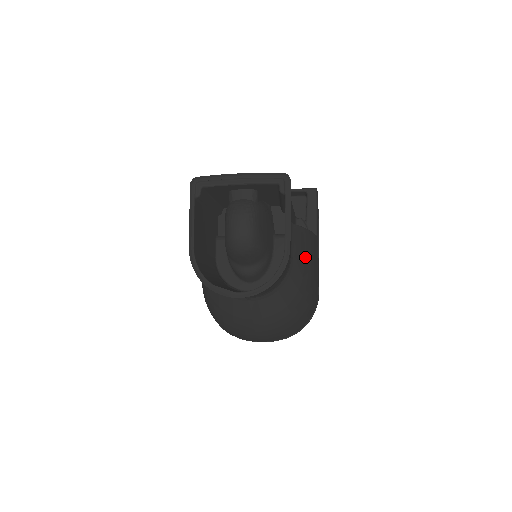
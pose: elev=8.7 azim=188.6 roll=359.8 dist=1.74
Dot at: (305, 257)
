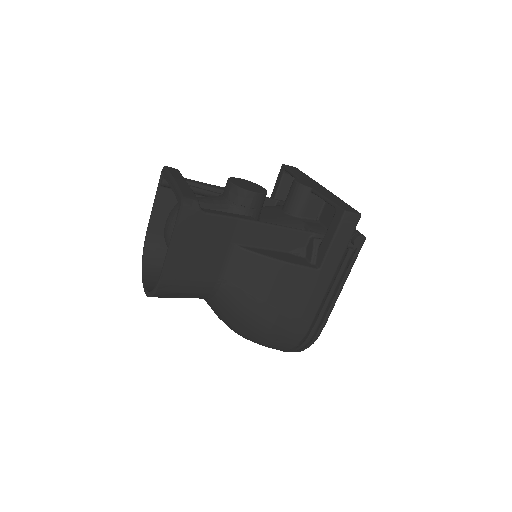
Dot at: (254, 287)
